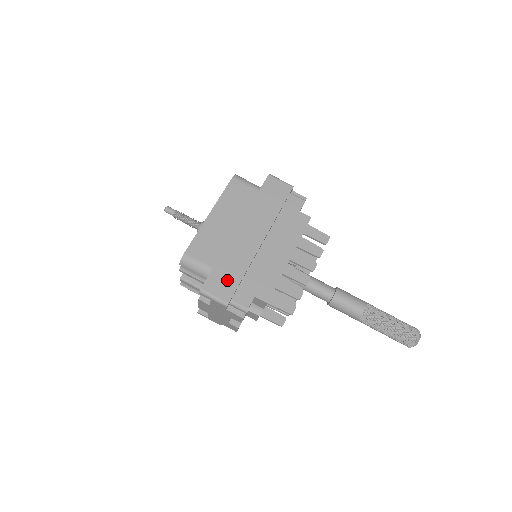
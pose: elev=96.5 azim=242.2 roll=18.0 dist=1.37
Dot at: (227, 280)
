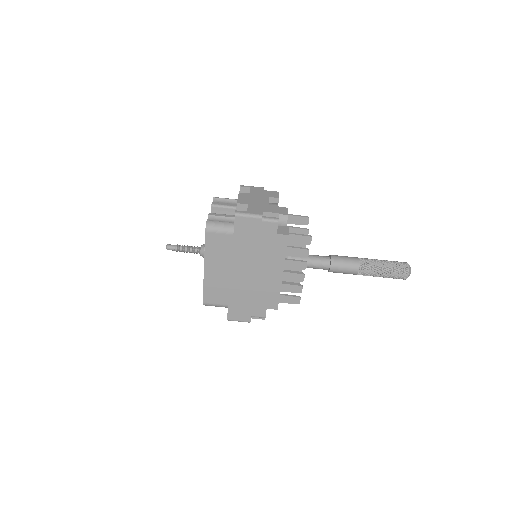
Dot at: (242, 309)
